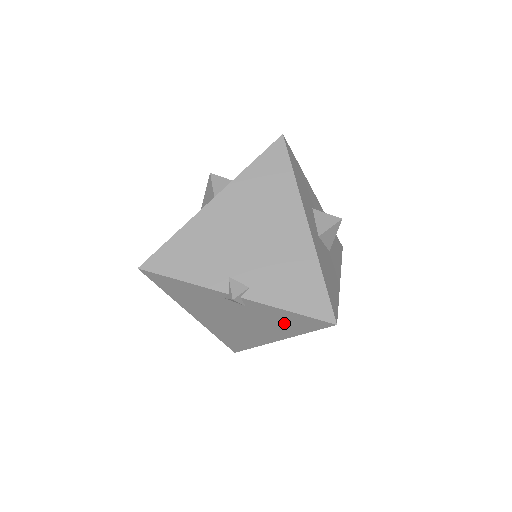
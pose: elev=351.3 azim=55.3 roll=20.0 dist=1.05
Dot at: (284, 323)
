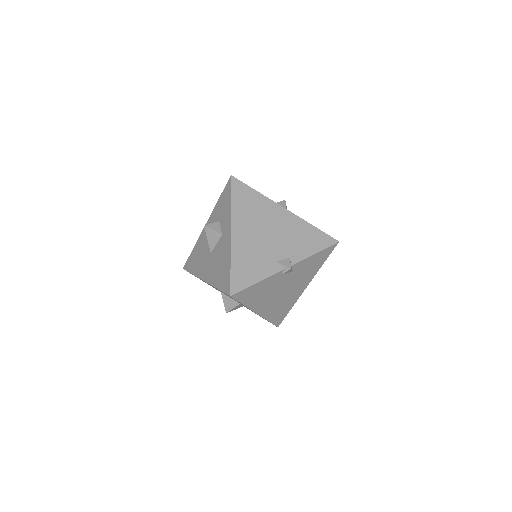
Dot at: (312, 266)
